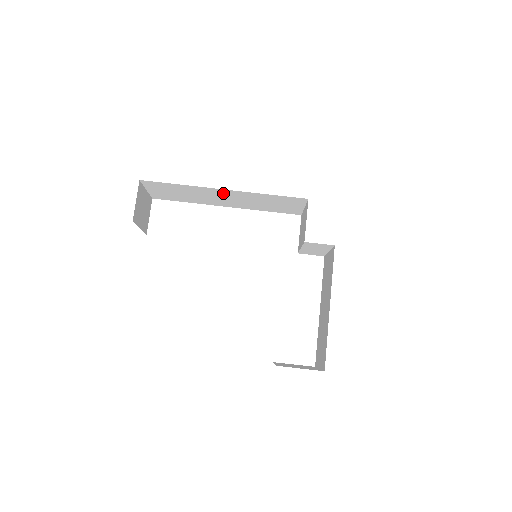
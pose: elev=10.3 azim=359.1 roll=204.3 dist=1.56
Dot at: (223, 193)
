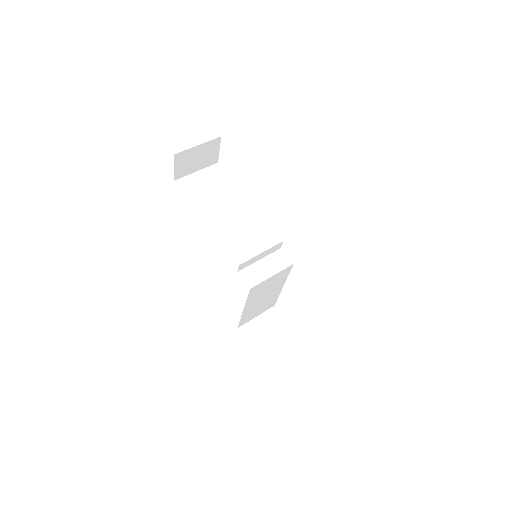
Dot at: occluded
